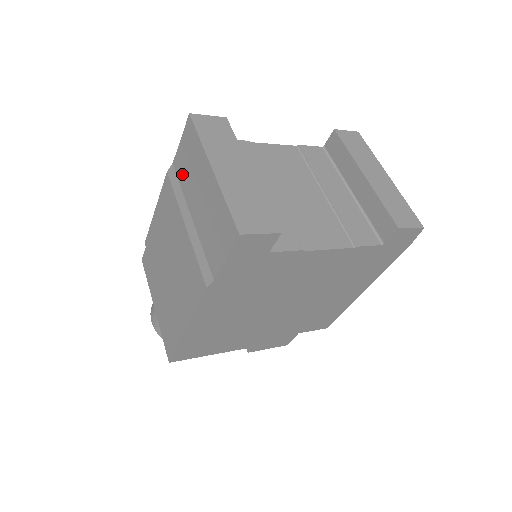
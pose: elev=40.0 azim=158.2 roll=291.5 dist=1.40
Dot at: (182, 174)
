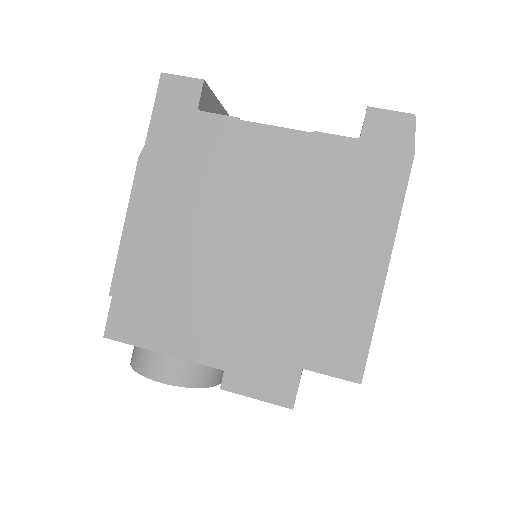
Dot at: occluded
